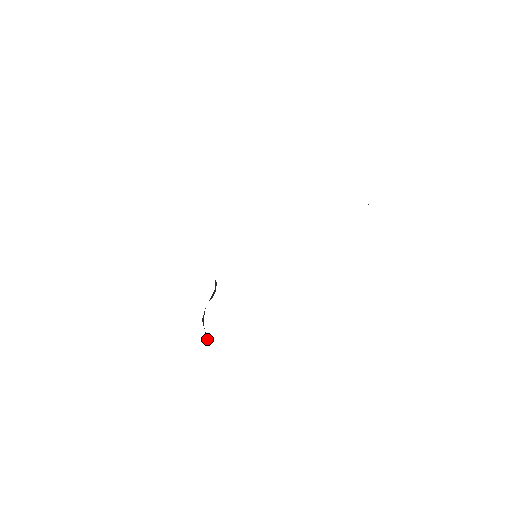
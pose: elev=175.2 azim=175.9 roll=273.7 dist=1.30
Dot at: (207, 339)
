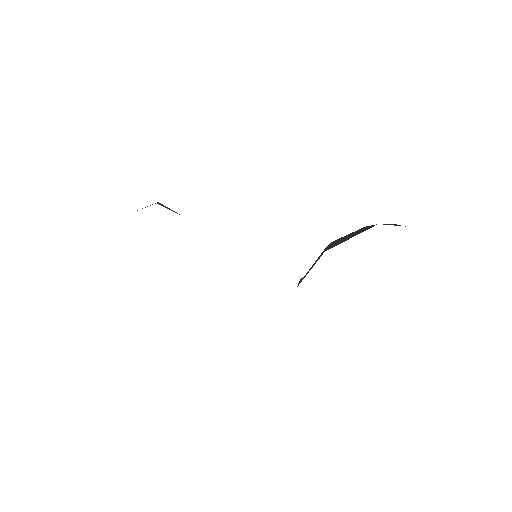
Dot at: occluded
